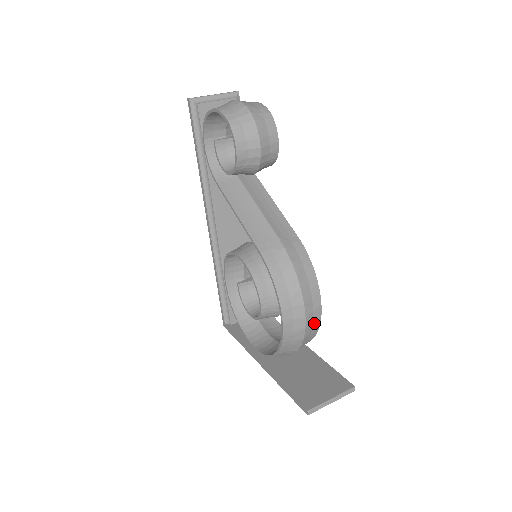
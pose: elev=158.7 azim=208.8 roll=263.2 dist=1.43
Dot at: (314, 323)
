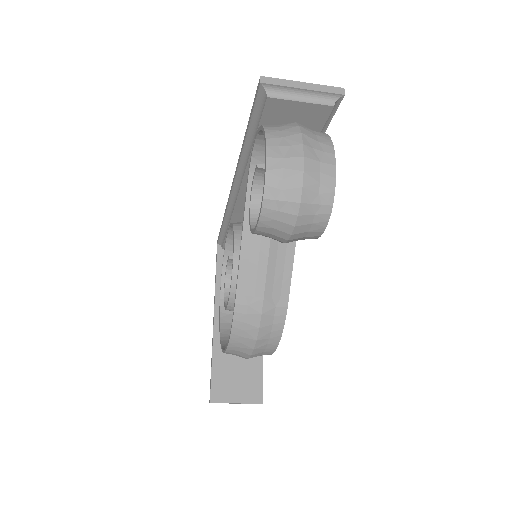
Dot at: occluded
